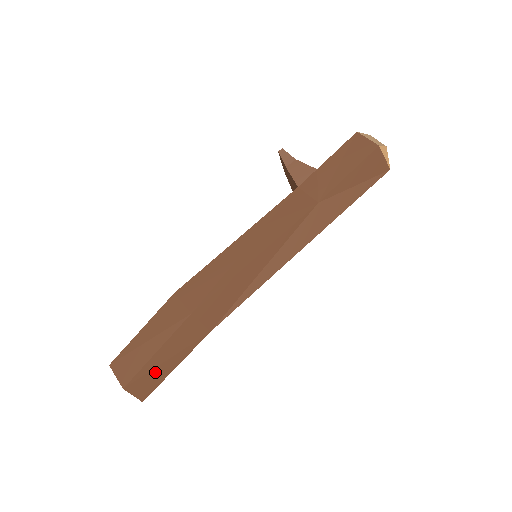
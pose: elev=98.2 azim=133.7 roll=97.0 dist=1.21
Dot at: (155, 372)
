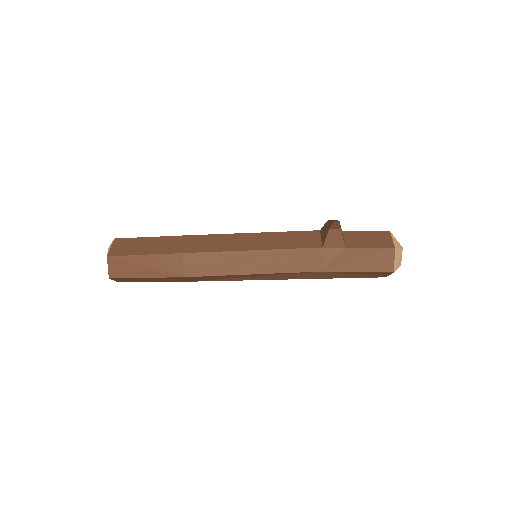
Dot at: (136, 280)
